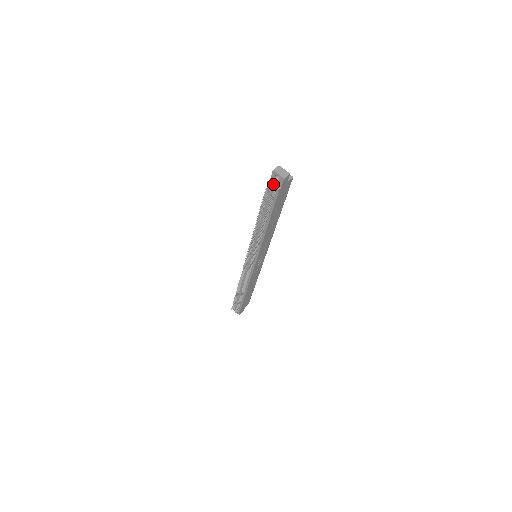
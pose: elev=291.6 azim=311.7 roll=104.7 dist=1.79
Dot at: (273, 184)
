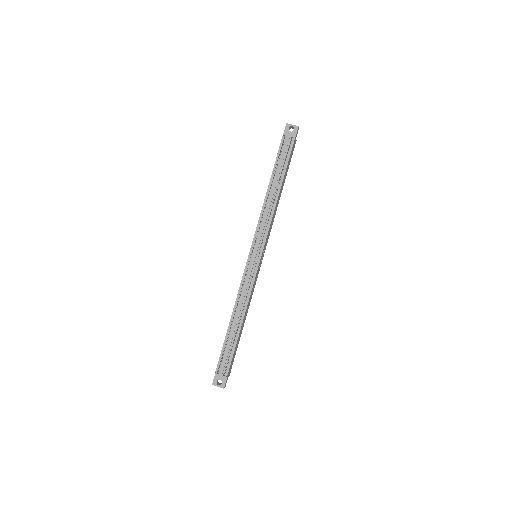
Dot at: (288, 135)
